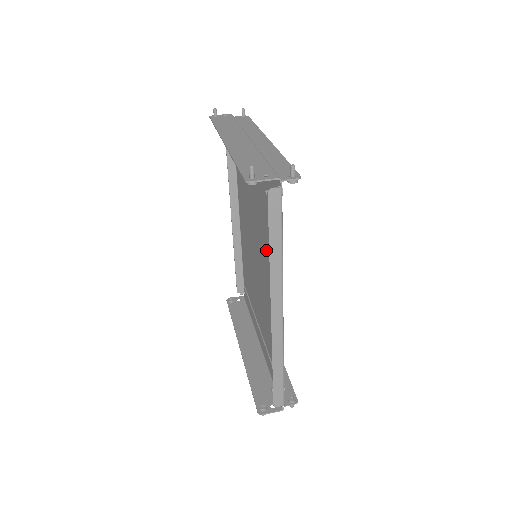
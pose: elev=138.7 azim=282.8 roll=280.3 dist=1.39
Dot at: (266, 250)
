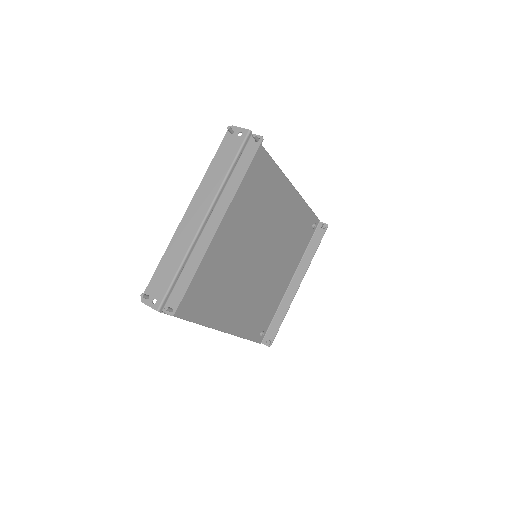
Dot at: (228, 283)
